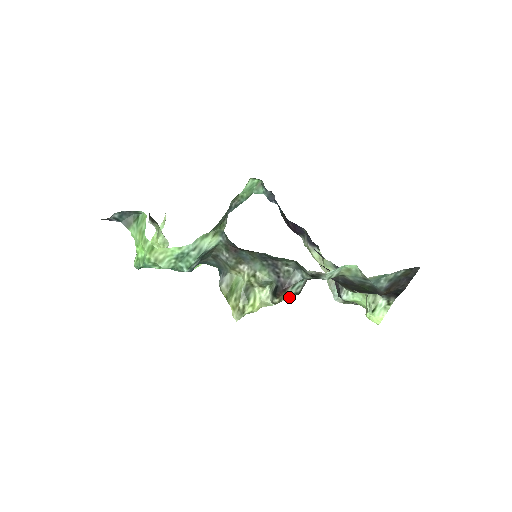
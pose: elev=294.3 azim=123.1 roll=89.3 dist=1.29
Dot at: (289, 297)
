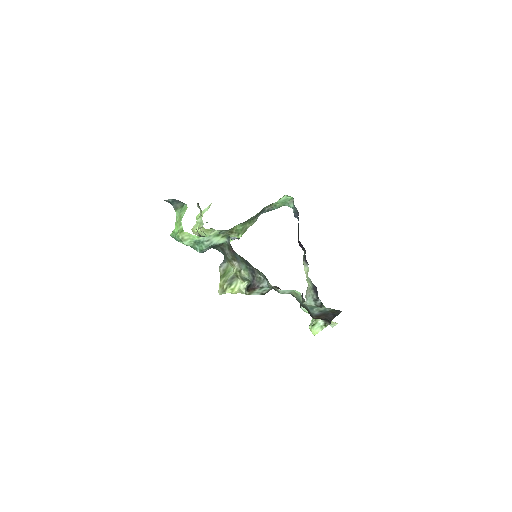
Dot at: (257, 294)
